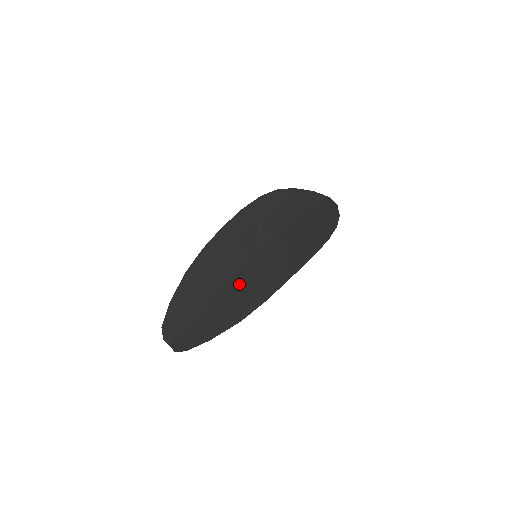
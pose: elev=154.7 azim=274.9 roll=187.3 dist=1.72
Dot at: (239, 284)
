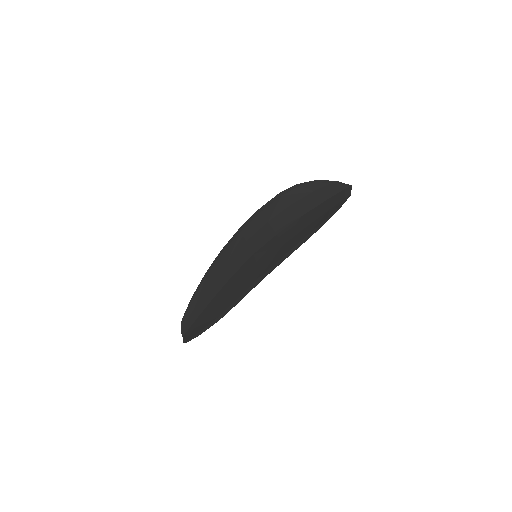
Dot at: (232, 284)
